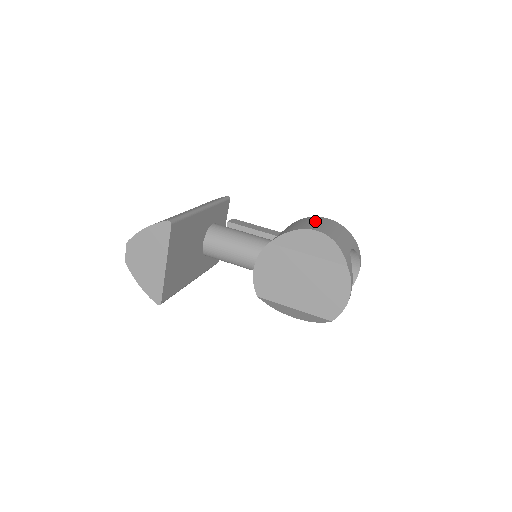
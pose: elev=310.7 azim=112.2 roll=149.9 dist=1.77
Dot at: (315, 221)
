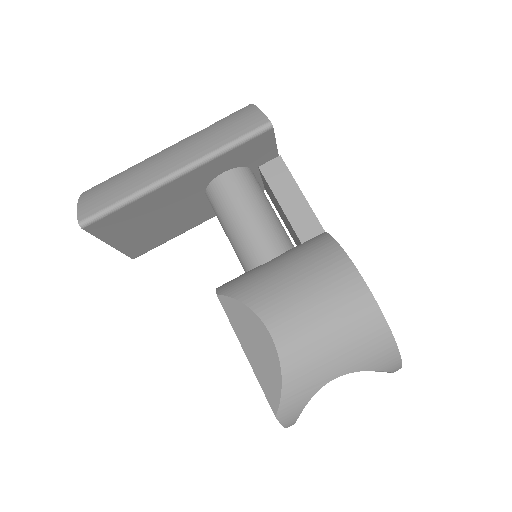
Dot at: (319, 291)
